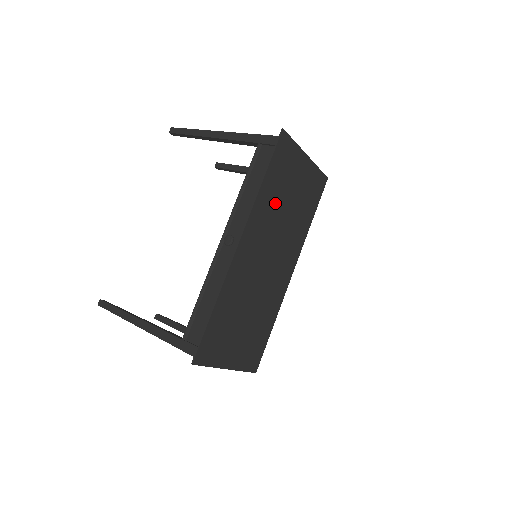
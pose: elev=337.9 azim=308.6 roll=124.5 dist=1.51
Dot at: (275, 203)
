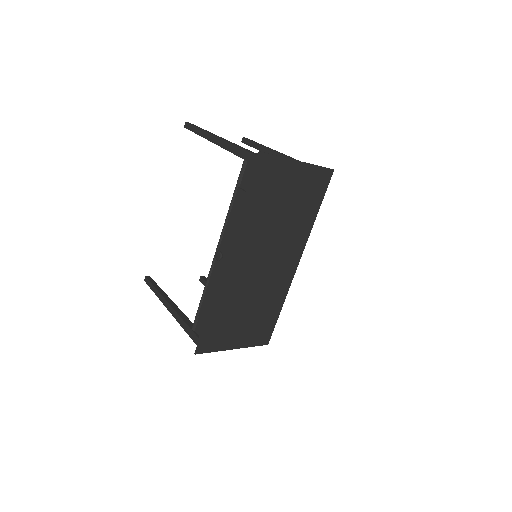
Dot at: (263, 216)
